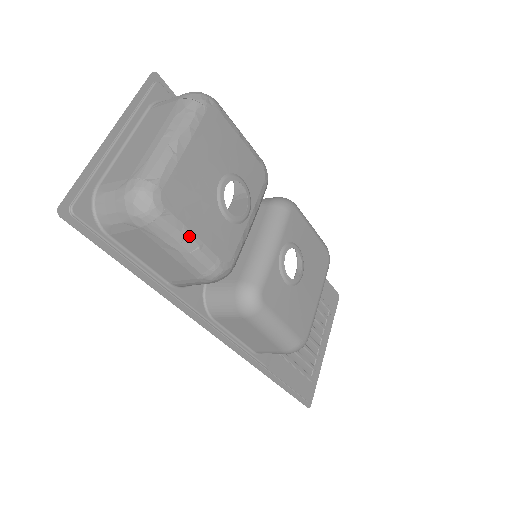
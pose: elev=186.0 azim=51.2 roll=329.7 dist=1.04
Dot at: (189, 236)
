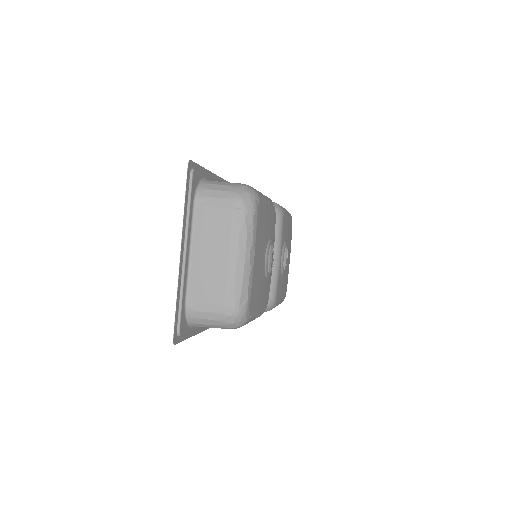
Dot at: (257, 314)
